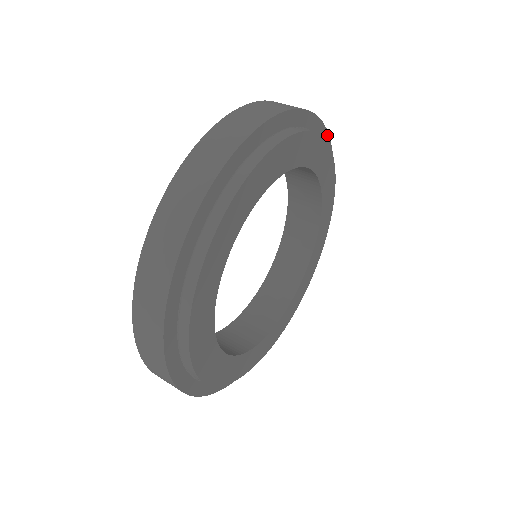
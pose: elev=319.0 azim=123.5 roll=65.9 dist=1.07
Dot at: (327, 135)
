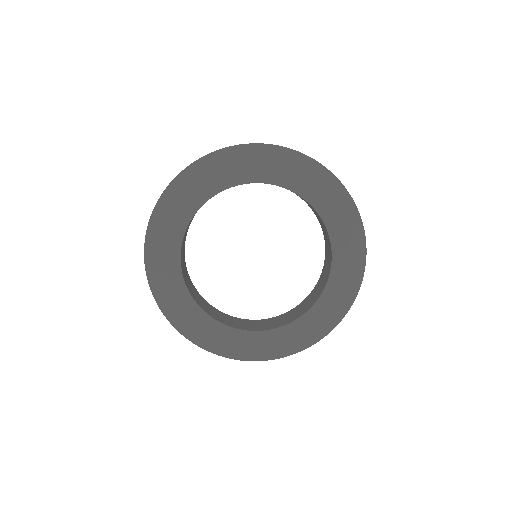
Dot at: (328, 172)
